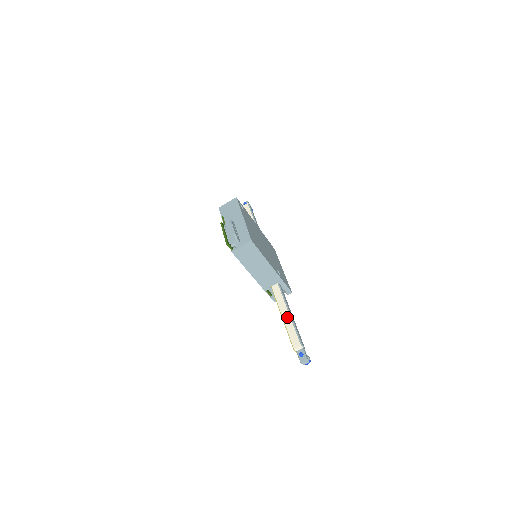
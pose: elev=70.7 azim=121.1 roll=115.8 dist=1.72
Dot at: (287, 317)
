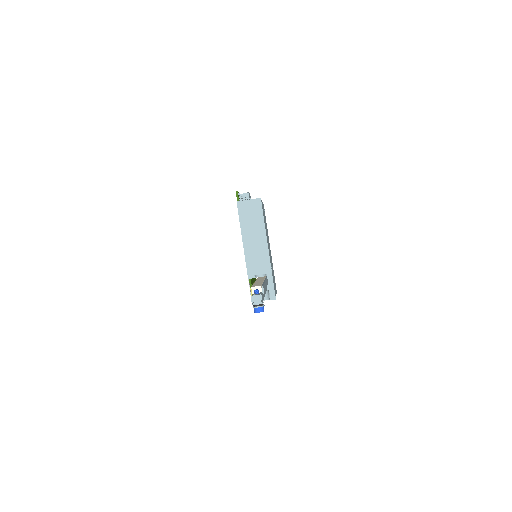
Dot at: (260, 281)
